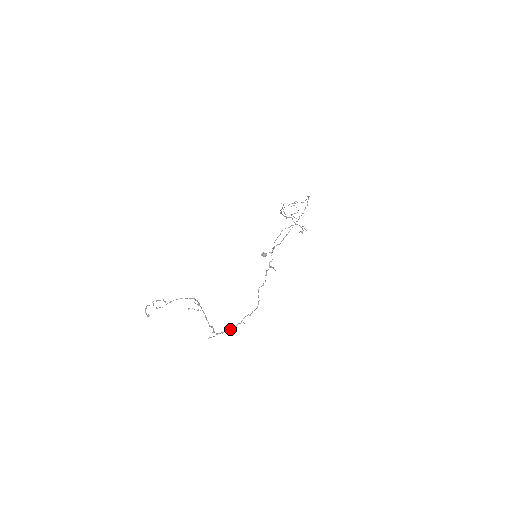
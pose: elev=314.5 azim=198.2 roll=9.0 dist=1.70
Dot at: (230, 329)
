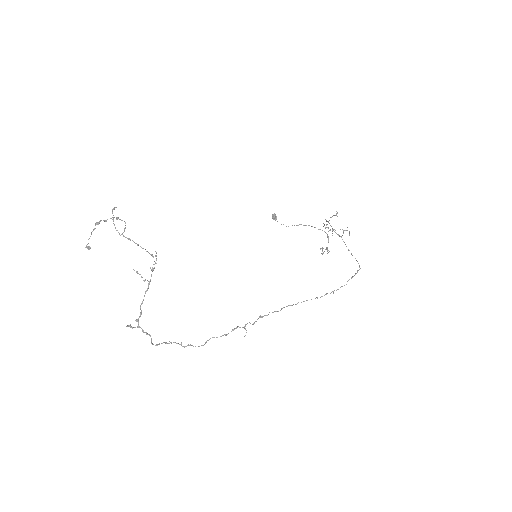
Dot at: (152, 343)
